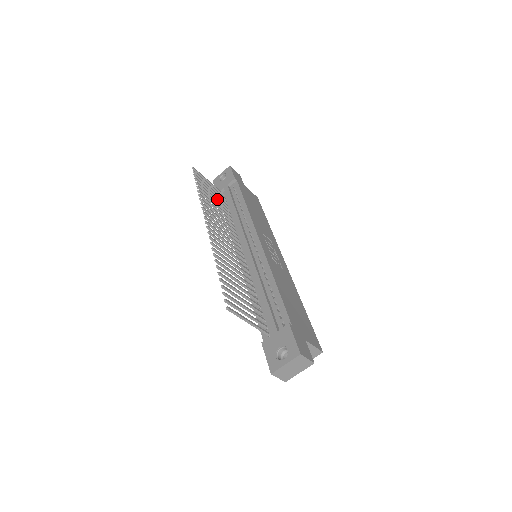
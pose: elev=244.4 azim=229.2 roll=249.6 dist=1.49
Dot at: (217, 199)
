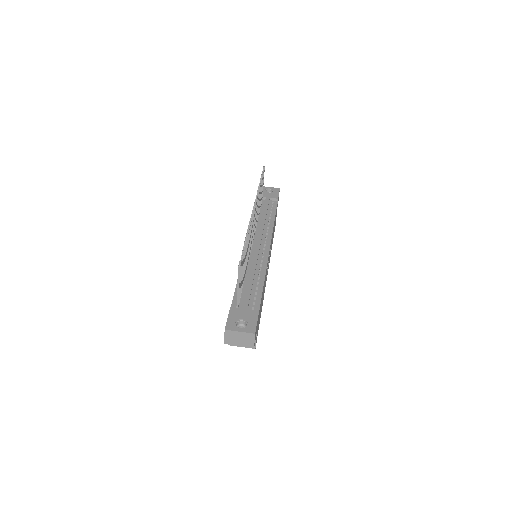
Dot at: occluded
